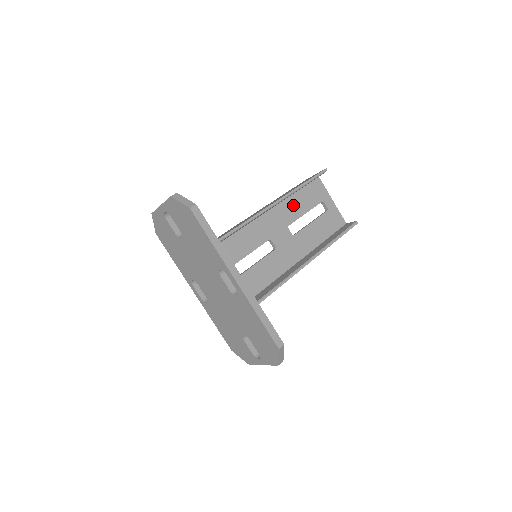
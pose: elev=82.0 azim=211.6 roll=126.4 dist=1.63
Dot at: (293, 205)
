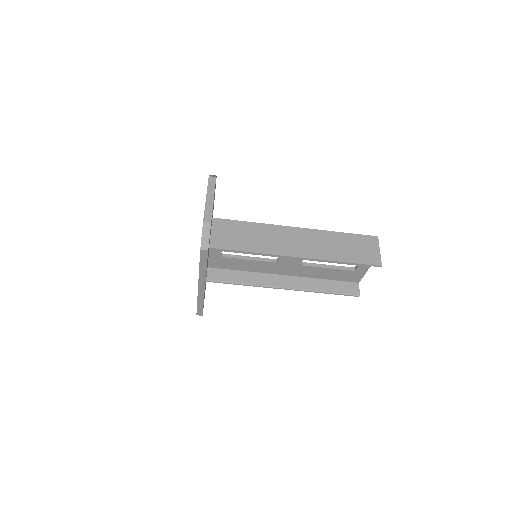
Dot at: occluded
